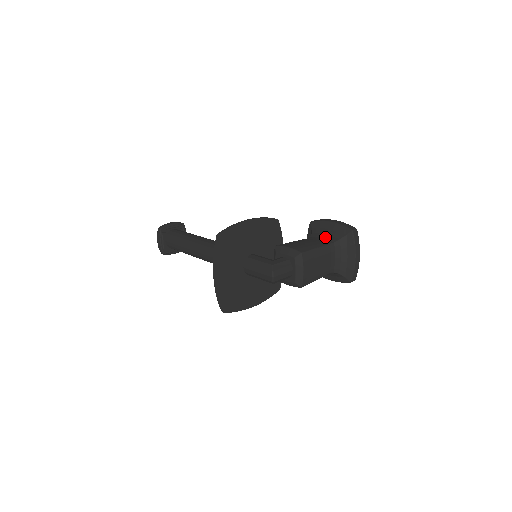
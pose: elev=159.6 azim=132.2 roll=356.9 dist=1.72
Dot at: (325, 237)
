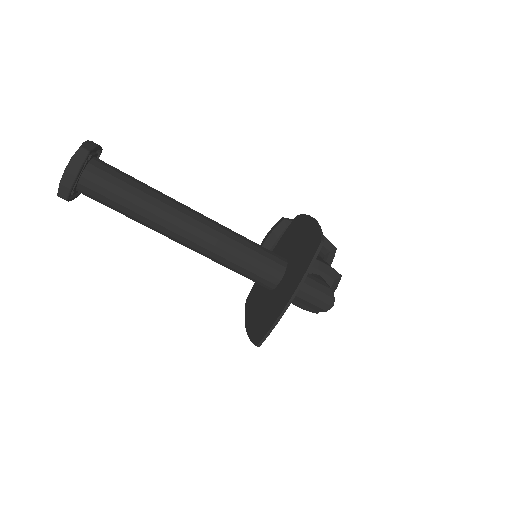
Dot at: occluded
